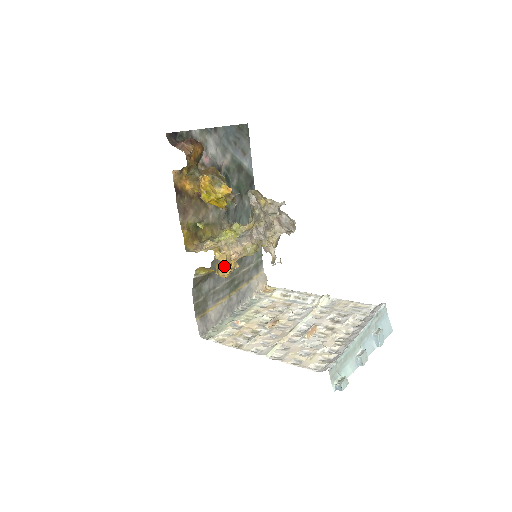
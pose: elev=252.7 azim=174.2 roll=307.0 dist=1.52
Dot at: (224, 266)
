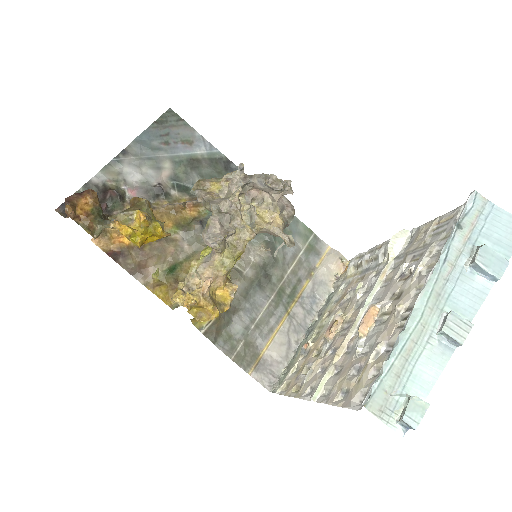
Dot at: (200, 307)
